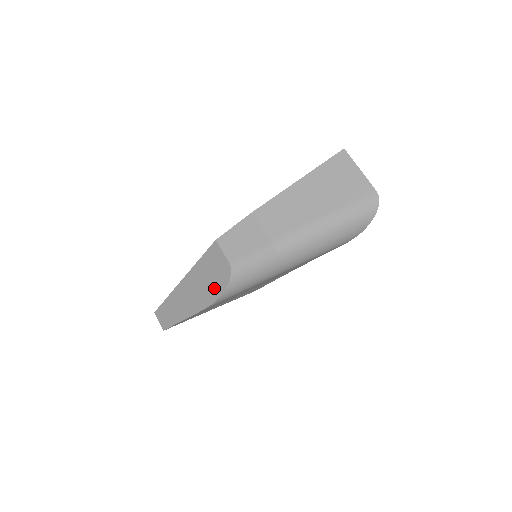
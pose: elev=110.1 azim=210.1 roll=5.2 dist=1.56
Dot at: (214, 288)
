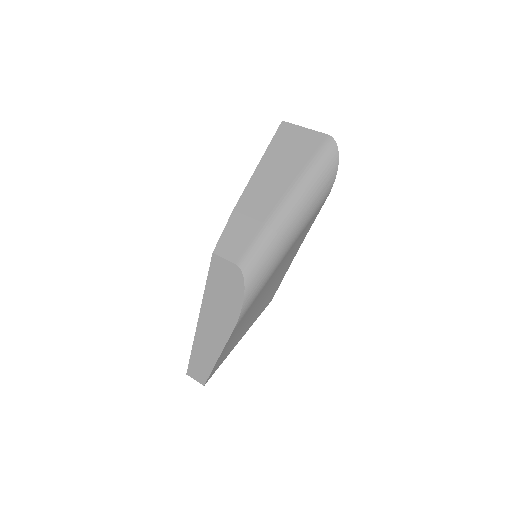
Dot at: (233, 300)
